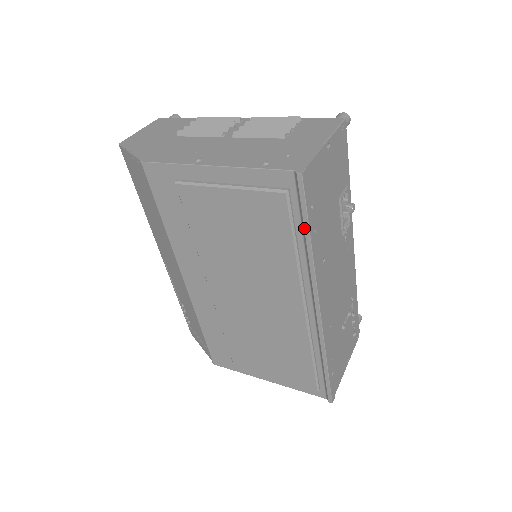
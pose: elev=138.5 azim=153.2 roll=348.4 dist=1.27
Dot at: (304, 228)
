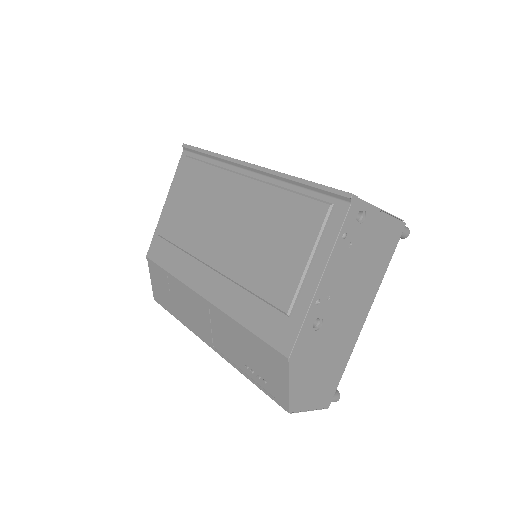
Dot at: (203, 153)
